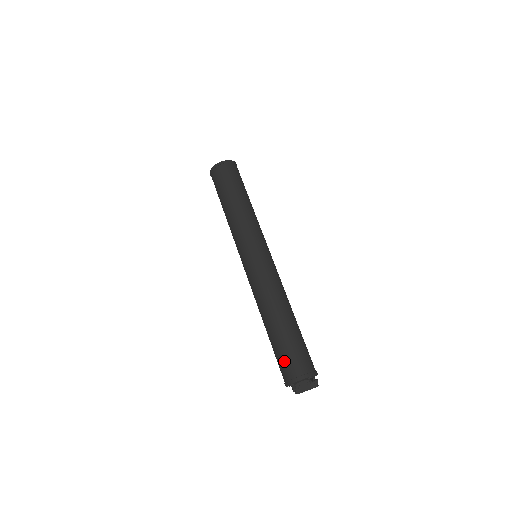
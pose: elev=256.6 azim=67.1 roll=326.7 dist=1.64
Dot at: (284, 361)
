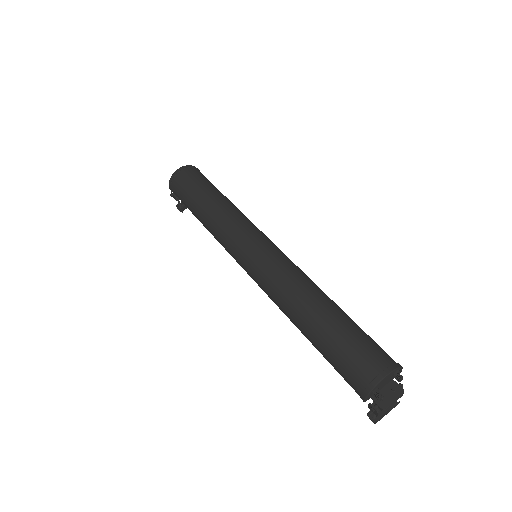
Dot at: (351, 359)
